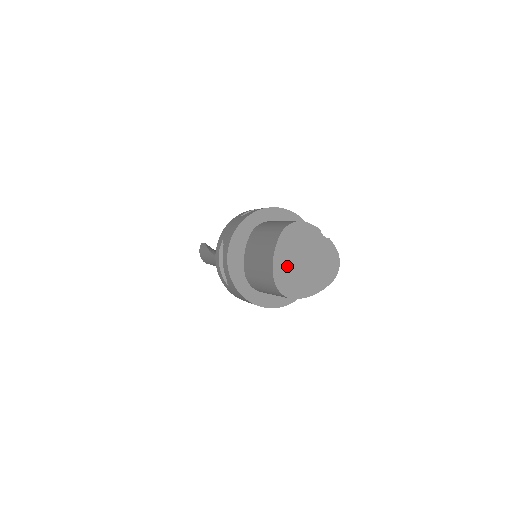
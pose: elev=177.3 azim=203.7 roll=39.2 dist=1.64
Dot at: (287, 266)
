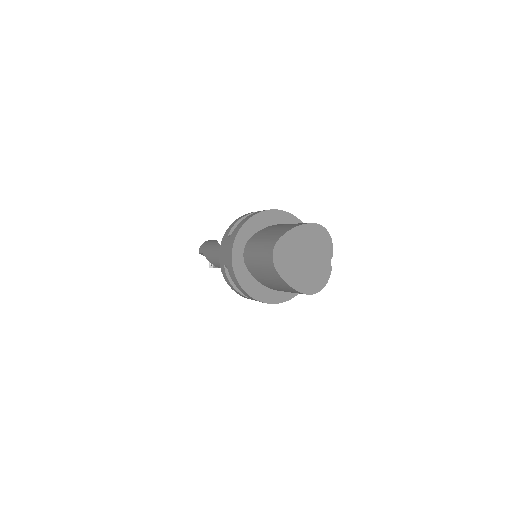
Dot at: (294, 244)
